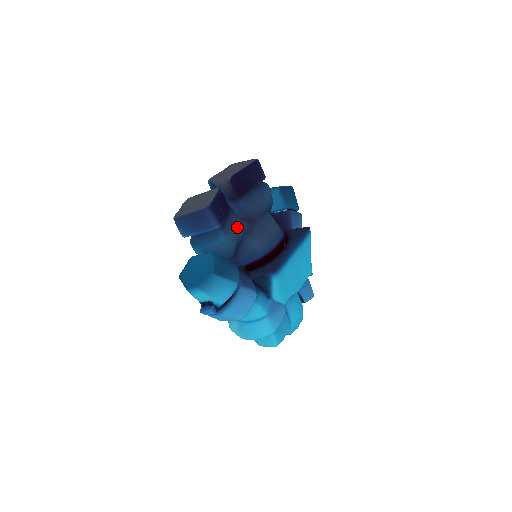
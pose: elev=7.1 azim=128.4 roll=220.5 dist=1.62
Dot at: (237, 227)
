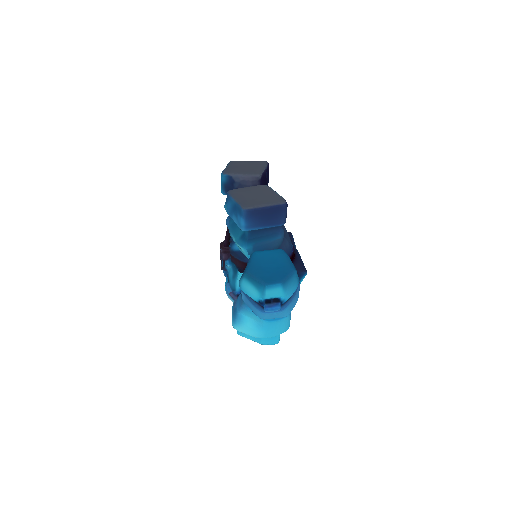
Dot at: occluded
